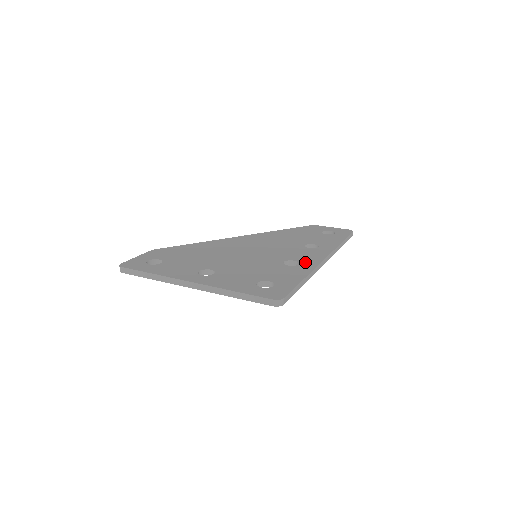
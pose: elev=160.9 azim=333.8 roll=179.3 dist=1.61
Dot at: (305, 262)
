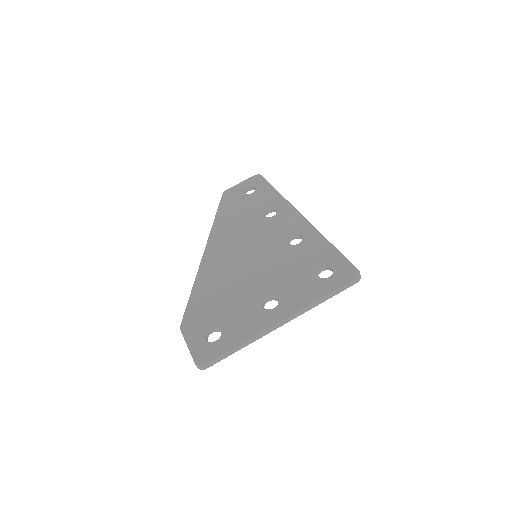
Dot at: (301, 230)
